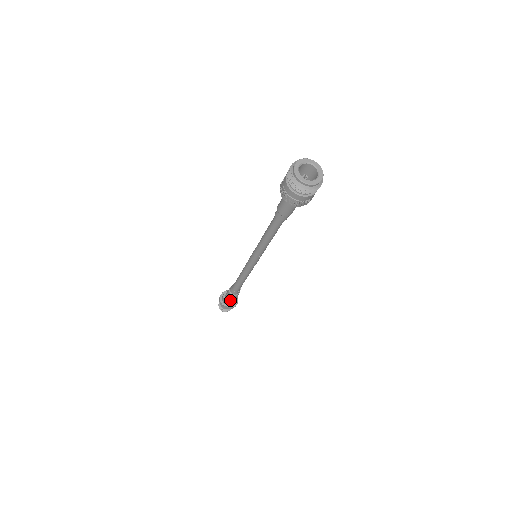
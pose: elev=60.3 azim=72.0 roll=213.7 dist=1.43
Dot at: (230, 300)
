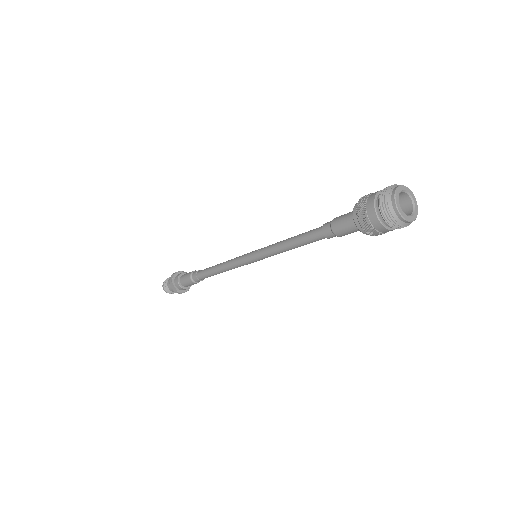
Dot at: (183, 282)
